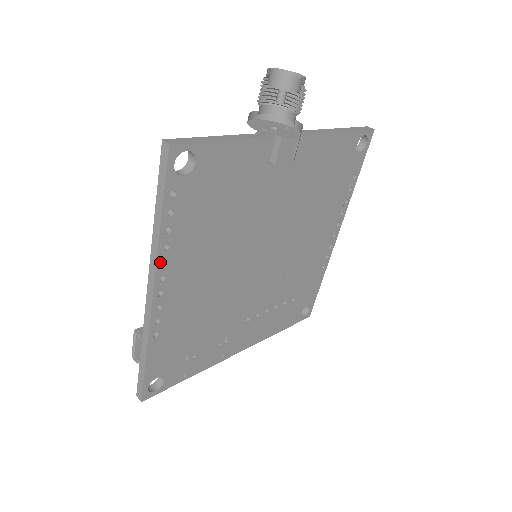
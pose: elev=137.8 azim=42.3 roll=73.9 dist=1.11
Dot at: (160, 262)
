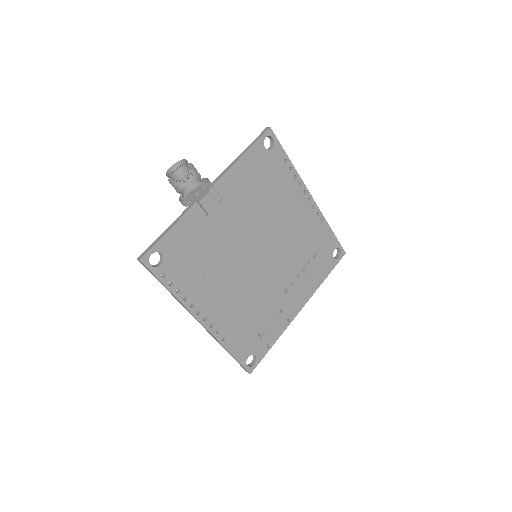
Dot at: (189, 307)
